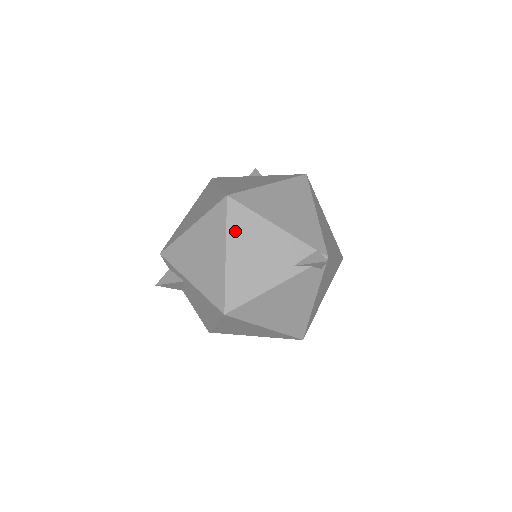
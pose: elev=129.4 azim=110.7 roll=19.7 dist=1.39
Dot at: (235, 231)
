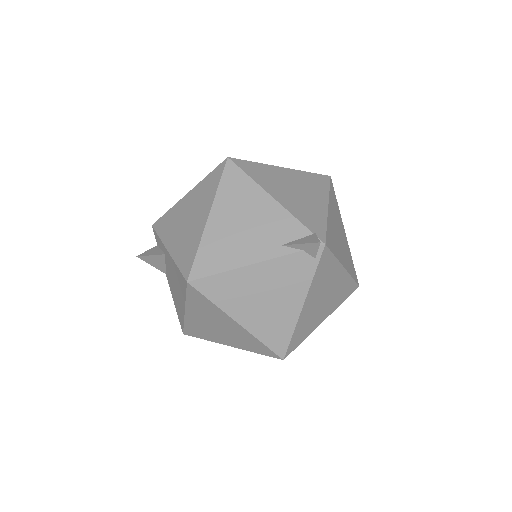
Dot at: (226, 194)
